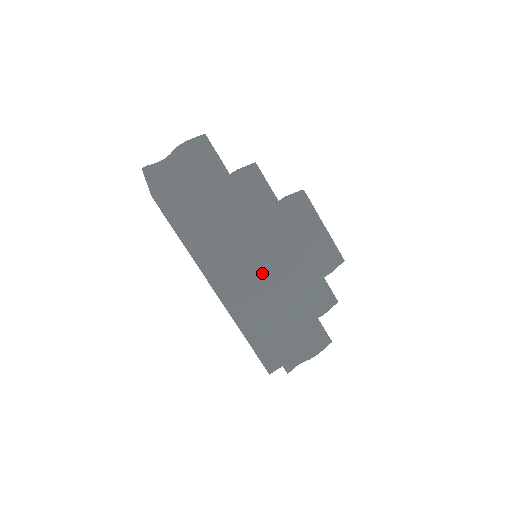
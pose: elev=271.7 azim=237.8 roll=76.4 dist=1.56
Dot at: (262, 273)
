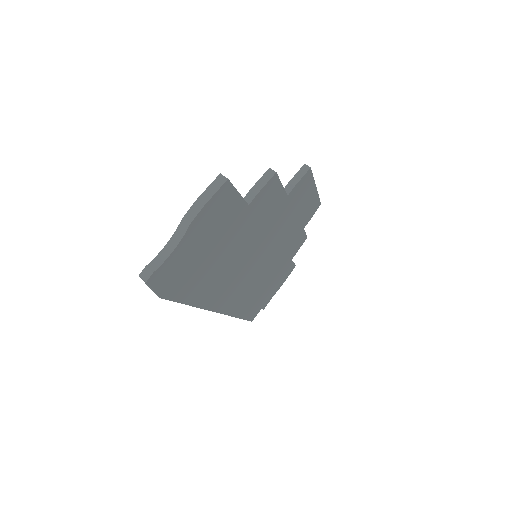
Dot at: (260, 266)
